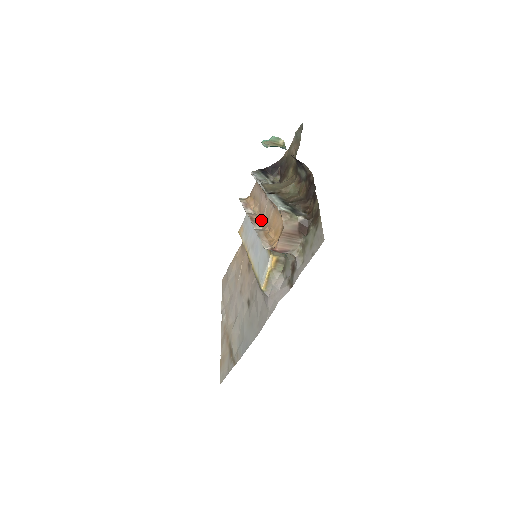
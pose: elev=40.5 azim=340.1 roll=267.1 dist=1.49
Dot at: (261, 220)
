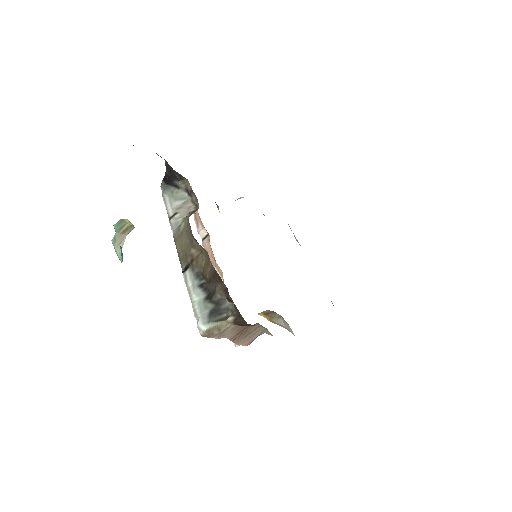
Dot at: (215, 263)
